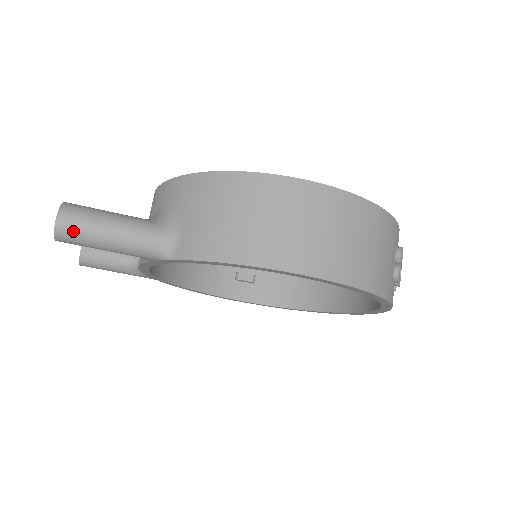
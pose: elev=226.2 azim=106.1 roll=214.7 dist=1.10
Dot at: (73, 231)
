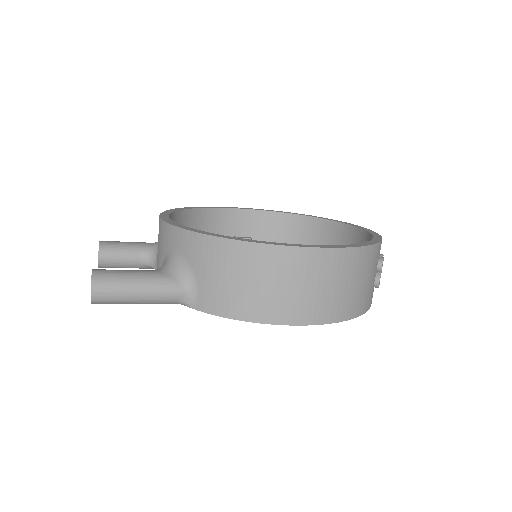
Dot at: (107, 300)
